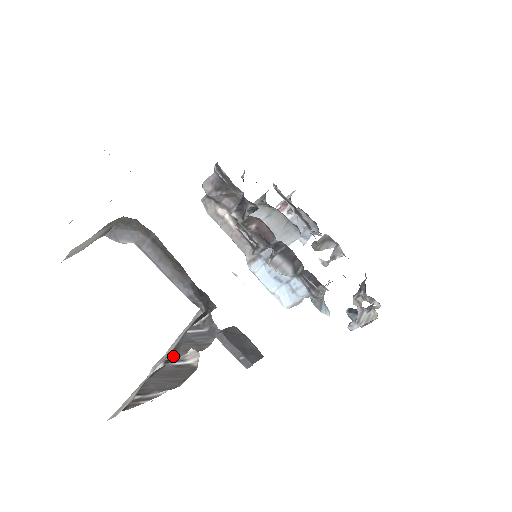
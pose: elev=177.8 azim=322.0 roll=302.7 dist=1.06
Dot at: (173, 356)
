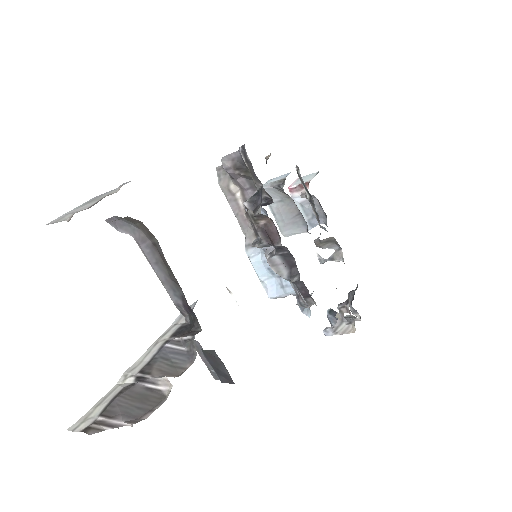
Dot at: (146, 374)
